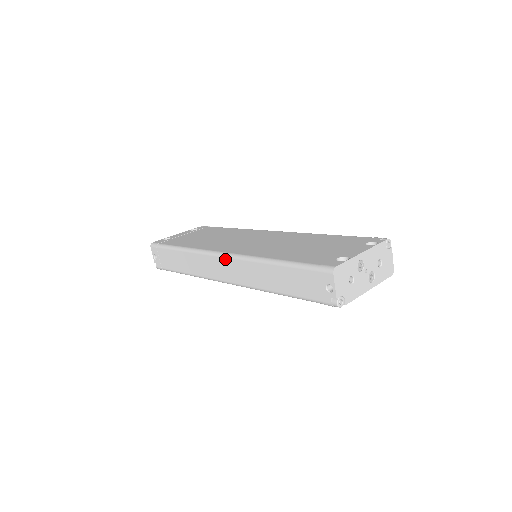
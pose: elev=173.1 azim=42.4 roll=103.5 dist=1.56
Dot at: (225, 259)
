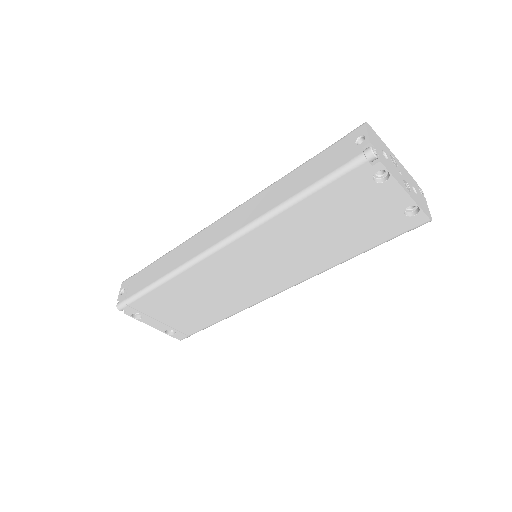
Dot at: (224, 217)
